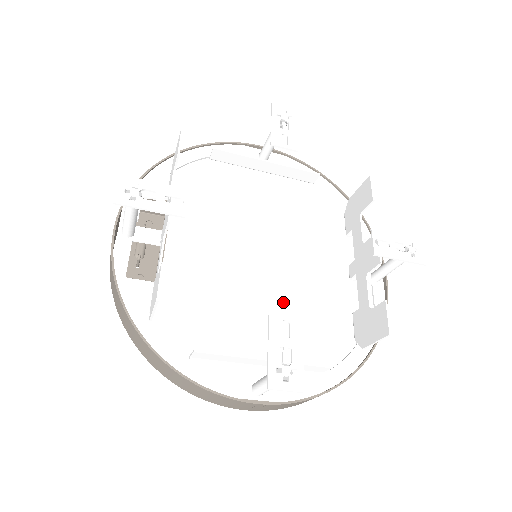
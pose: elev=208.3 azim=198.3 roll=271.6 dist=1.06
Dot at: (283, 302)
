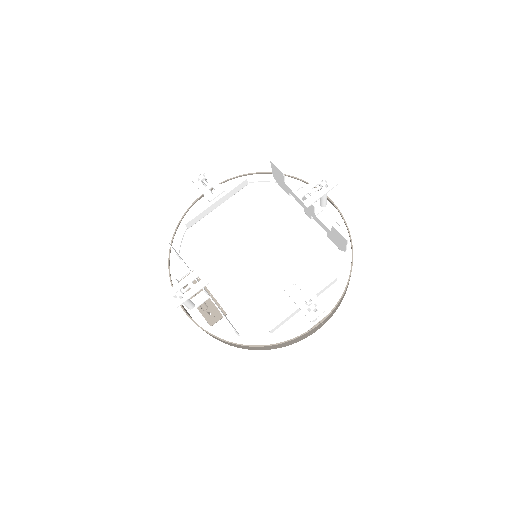
Dot at: (289, 265)
